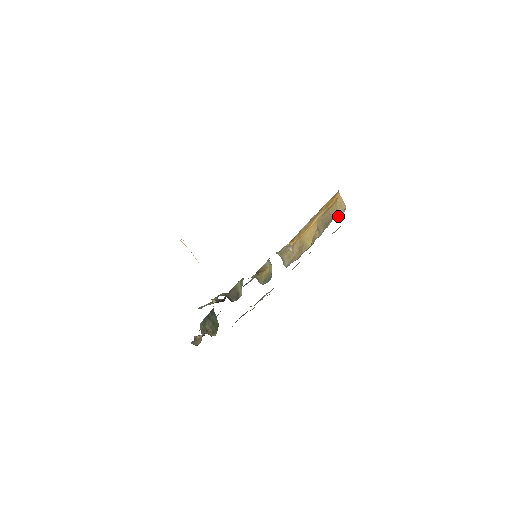
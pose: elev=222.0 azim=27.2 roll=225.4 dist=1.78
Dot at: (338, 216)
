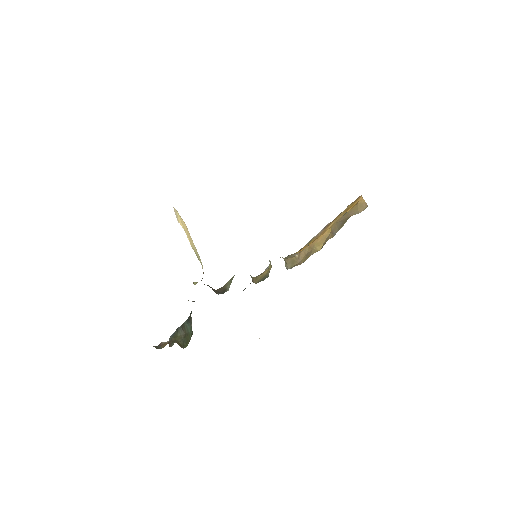
Dot at: (357, 213)
